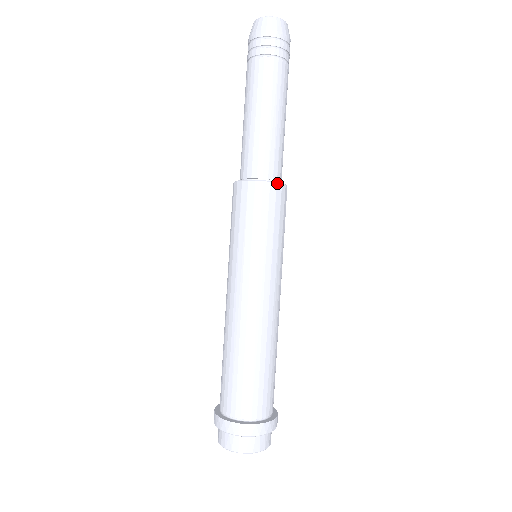
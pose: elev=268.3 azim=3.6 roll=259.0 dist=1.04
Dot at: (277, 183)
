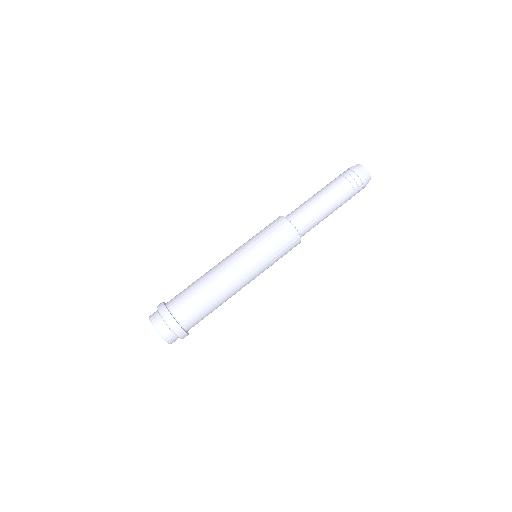
Dot at: (300, 237)
